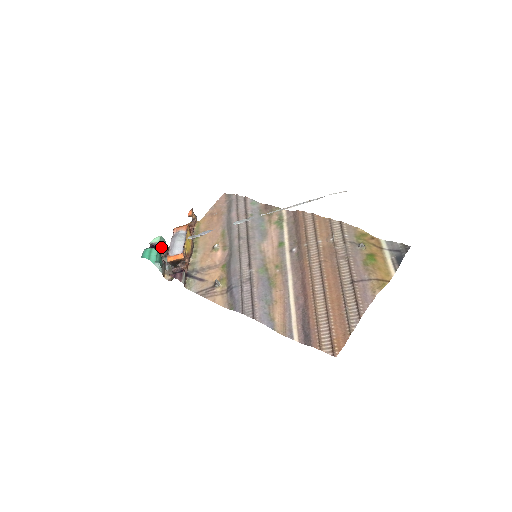
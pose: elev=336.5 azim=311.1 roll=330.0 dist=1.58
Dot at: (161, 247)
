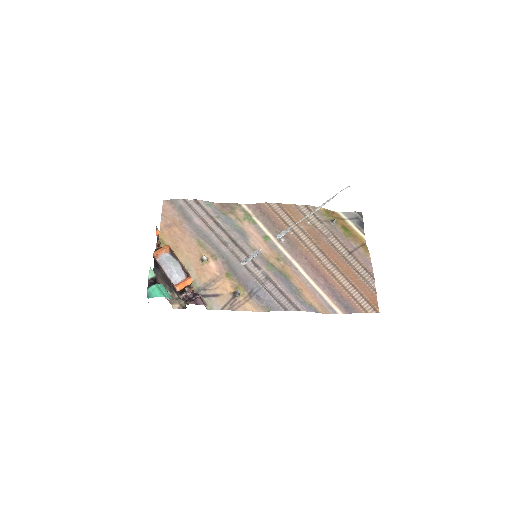
Dot at: (157, 279)
